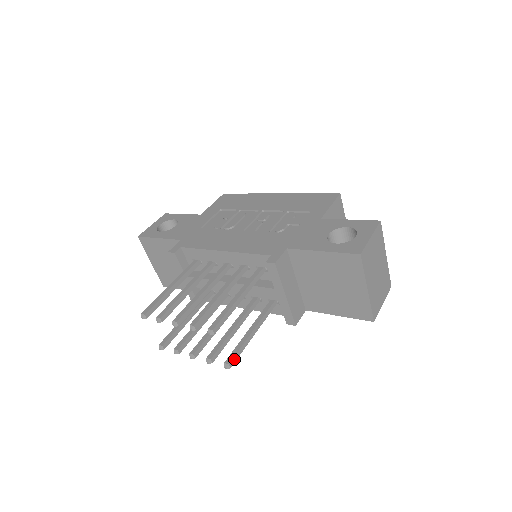
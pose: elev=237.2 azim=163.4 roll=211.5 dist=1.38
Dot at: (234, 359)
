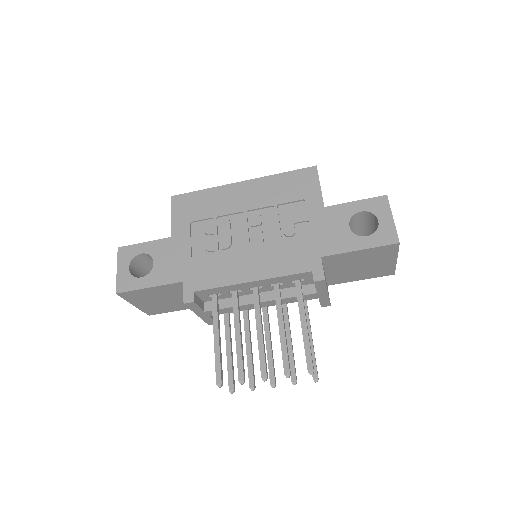
Dot at: occluded
